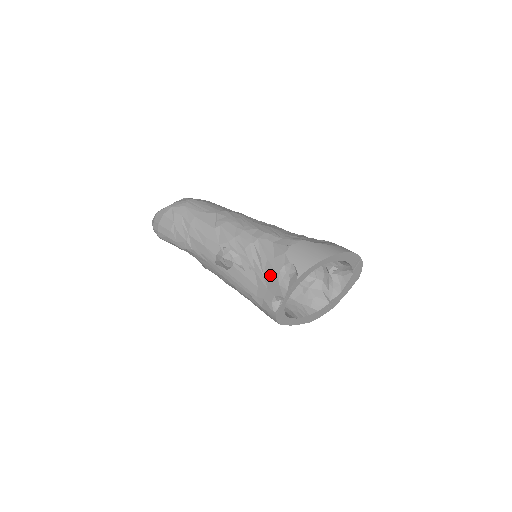
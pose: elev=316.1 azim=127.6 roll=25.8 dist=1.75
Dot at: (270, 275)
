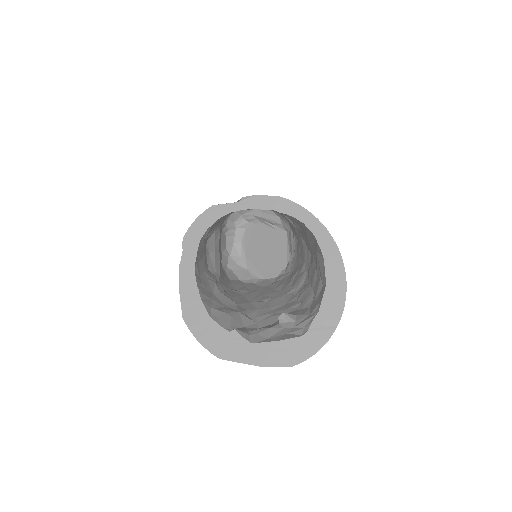
Dot at: occluded
